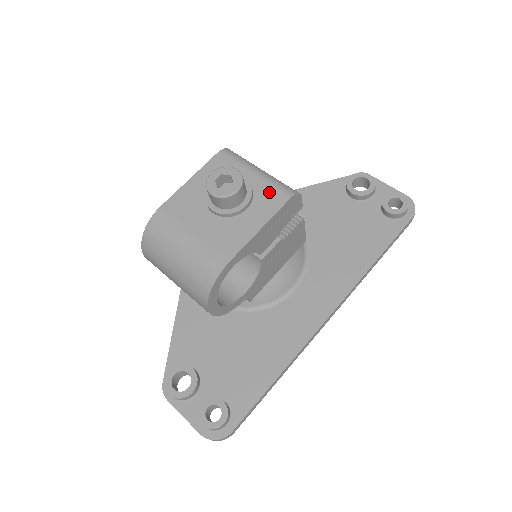
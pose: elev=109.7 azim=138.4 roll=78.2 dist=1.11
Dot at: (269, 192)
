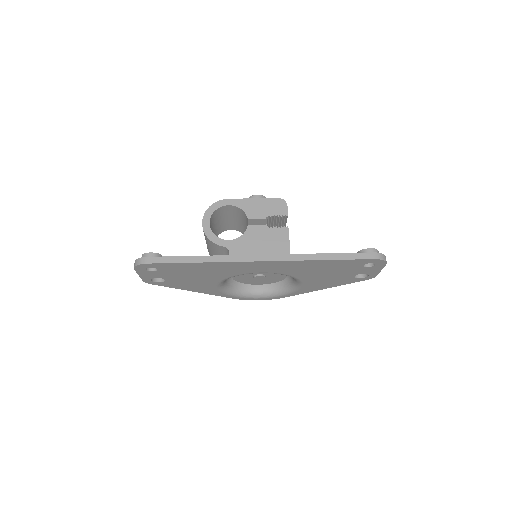
Dot at: occluded
